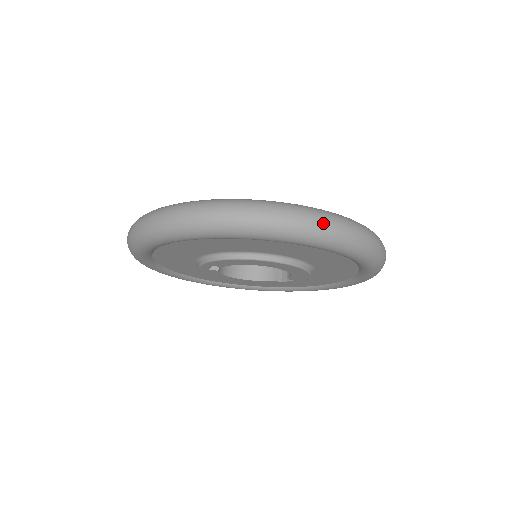
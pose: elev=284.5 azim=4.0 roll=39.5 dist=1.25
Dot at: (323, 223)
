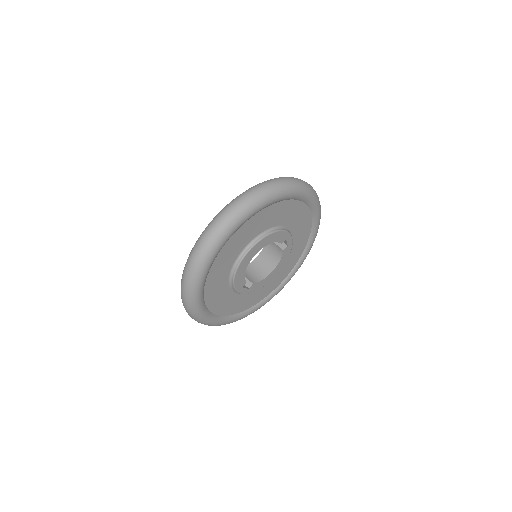
Dot at: (214, 227)
